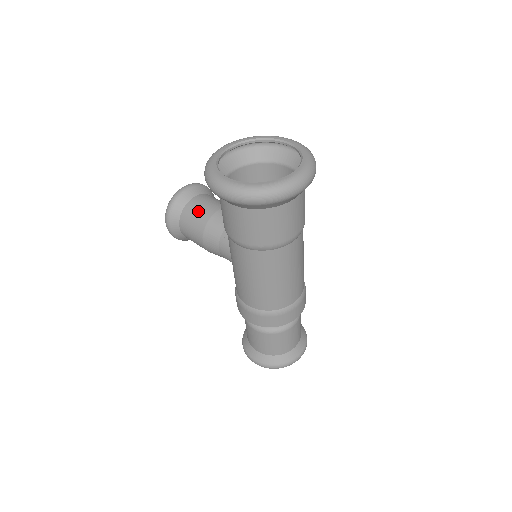
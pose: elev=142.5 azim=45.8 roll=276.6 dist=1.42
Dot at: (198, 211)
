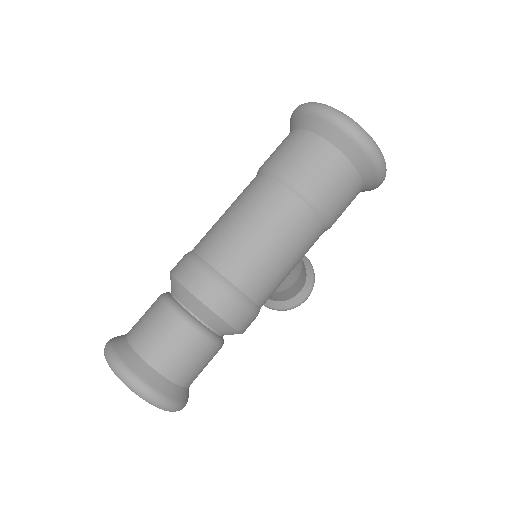
Dot at: occluded
